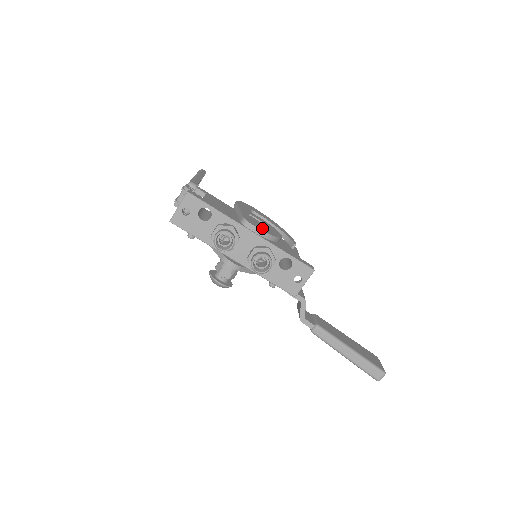
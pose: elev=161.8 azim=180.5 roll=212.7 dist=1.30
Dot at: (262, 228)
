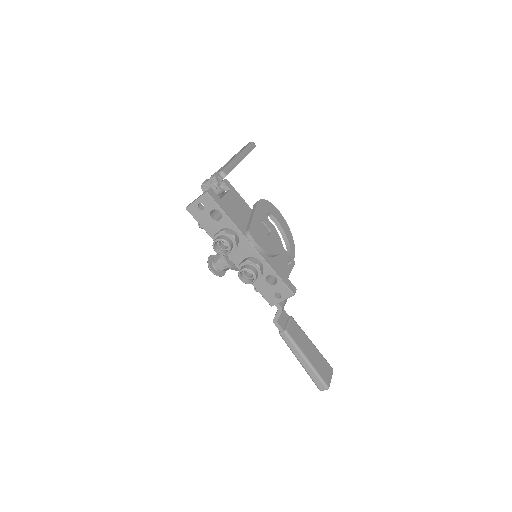
Dot at: (263, 243)
